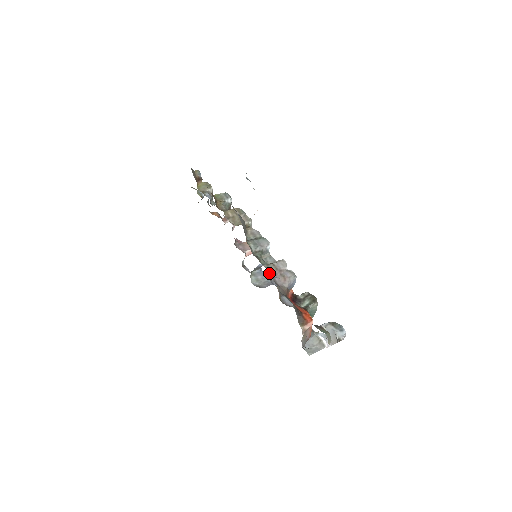
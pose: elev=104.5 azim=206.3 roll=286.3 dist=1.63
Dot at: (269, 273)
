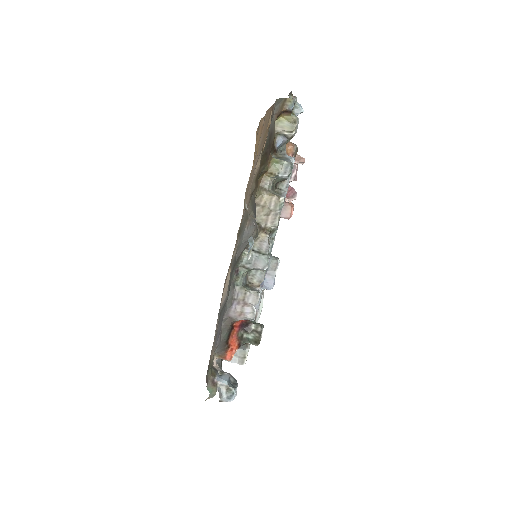
Dot at: (274, 261)
